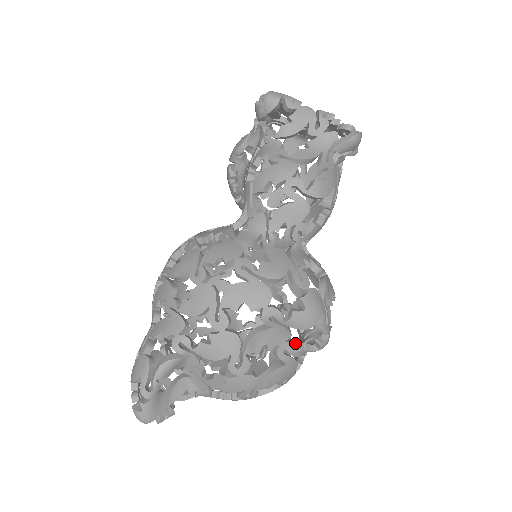
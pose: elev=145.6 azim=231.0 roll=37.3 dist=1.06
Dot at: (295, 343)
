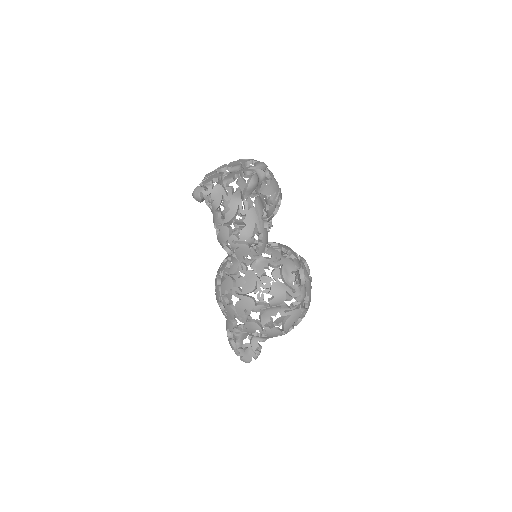
Dot at: occluded
